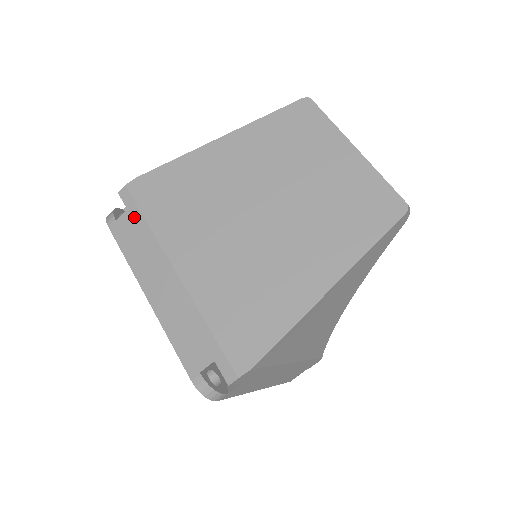
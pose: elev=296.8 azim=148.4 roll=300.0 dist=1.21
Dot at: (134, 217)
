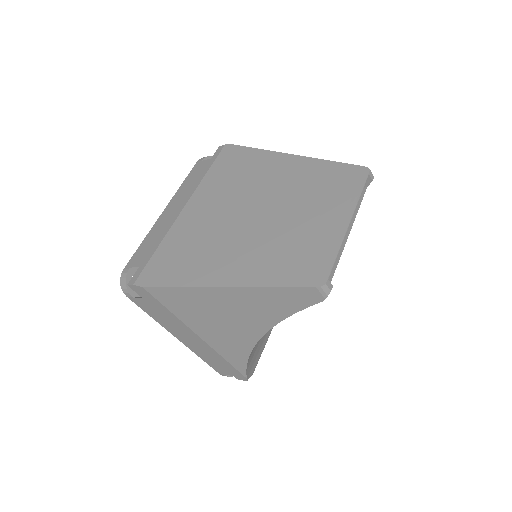
Dot at: (208, 164)
